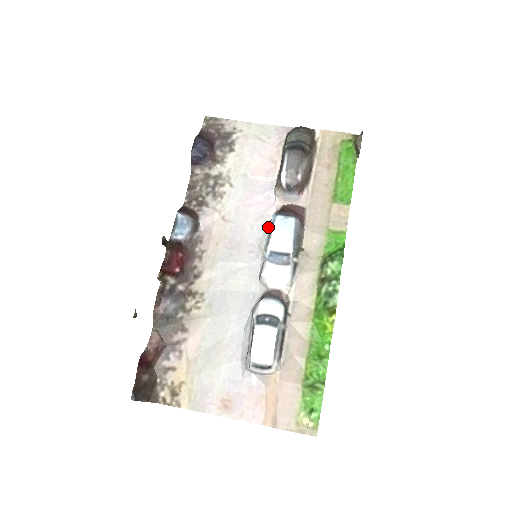
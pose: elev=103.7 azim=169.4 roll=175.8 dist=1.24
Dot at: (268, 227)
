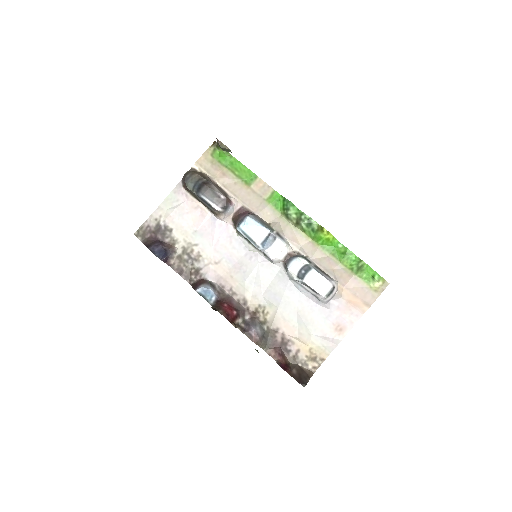
Dot at: (241, 237)
